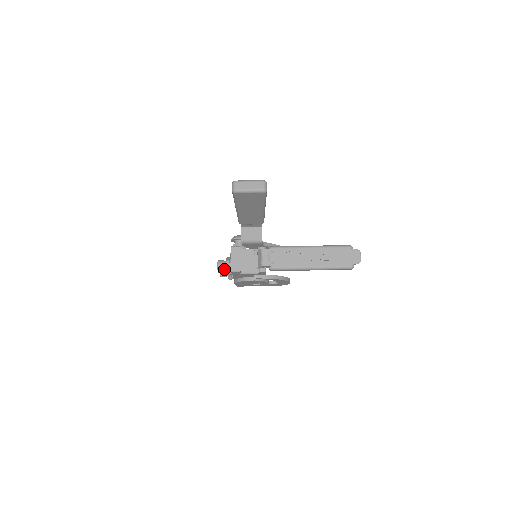
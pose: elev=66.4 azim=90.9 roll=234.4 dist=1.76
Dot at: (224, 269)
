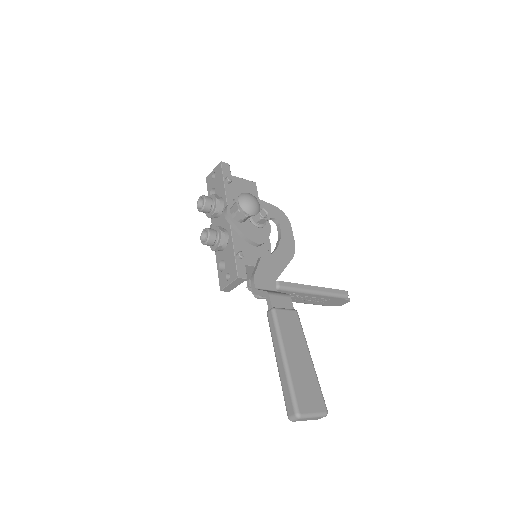
Dot at: (210, 245)
